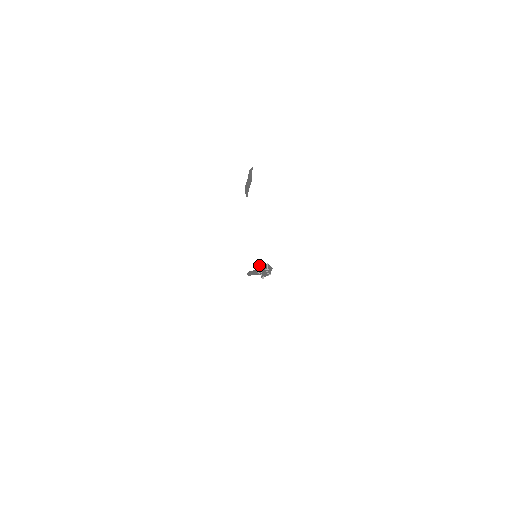
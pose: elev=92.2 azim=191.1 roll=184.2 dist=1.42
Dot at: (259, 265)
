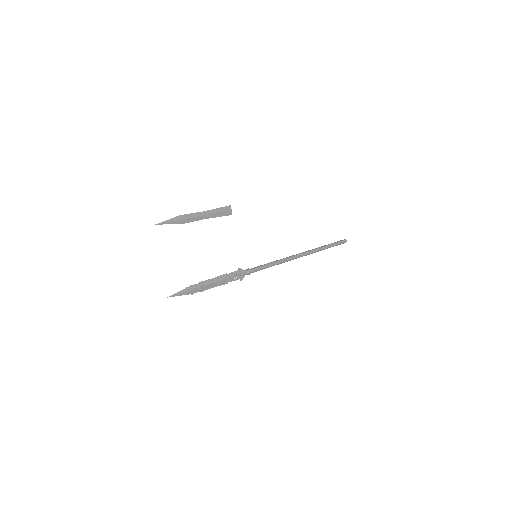
Dot at: (238, 270)
